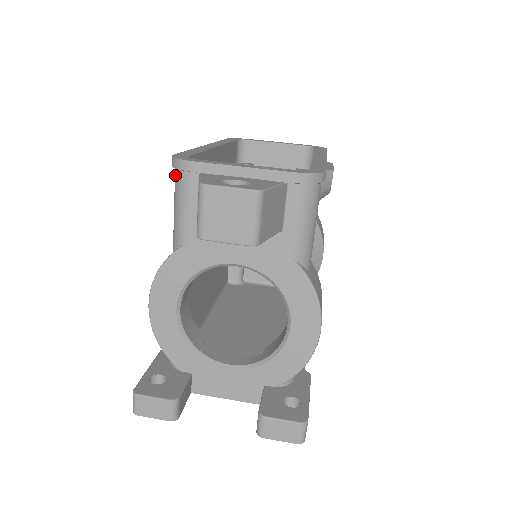
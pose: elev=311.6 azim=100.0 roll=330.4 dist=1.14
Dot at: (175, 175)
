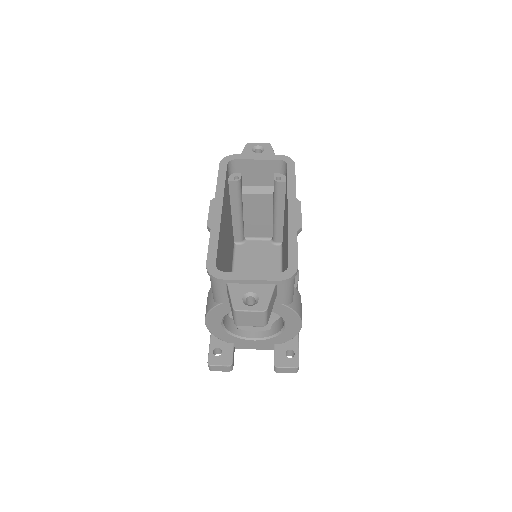
Dot at: occluded
